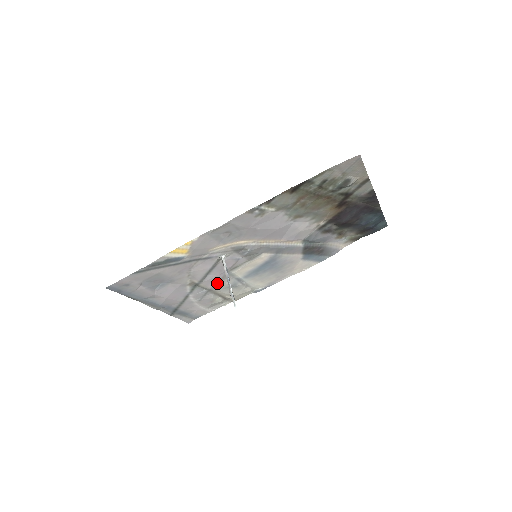
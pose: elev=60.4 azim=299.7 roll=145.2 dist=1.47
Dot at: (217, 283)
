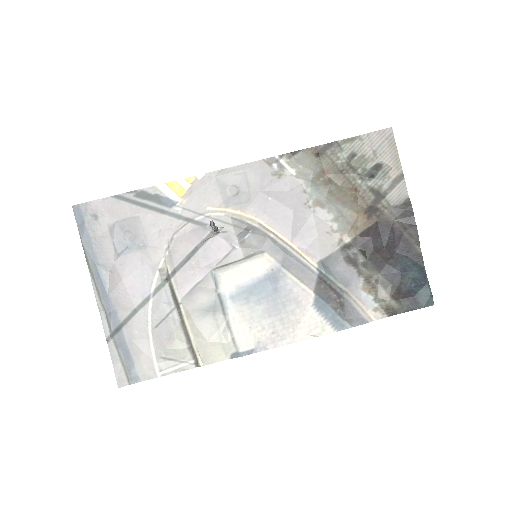
Dot at: (193, 290)
